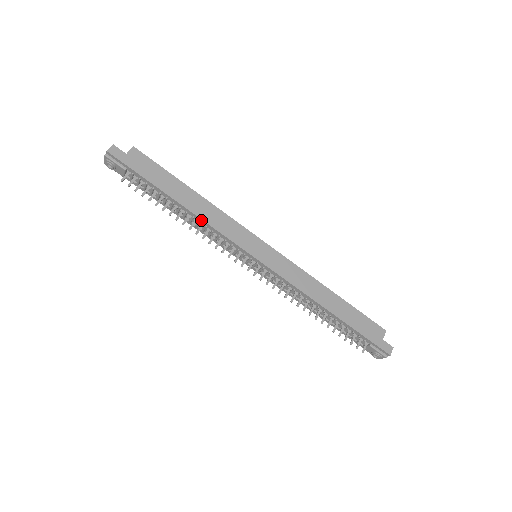
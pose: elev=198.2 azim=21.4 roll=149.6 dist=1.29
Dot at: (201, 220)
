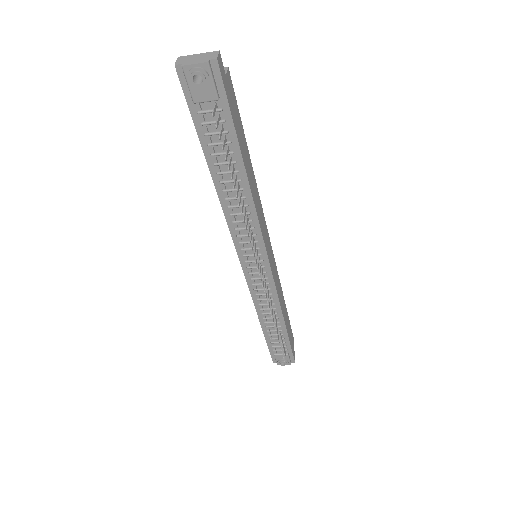
Dot at: (252, 204)
